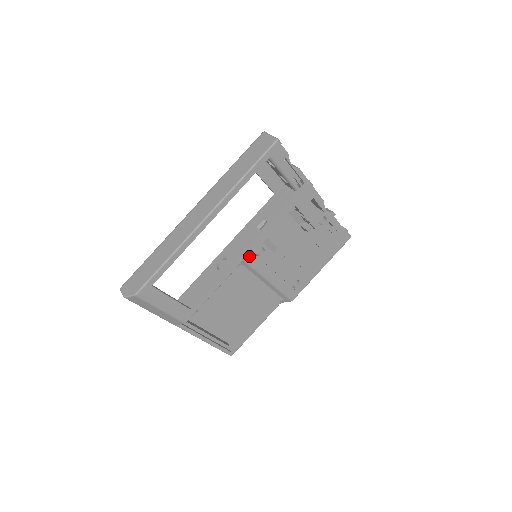
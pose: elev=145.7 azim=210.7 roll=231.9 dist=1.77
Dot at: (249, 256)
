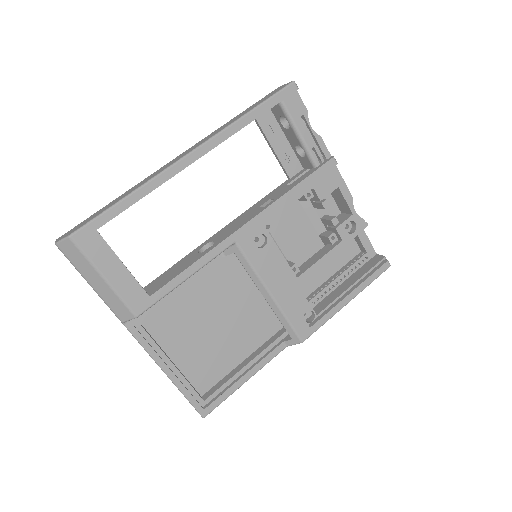
Dot at: (244, 238)
